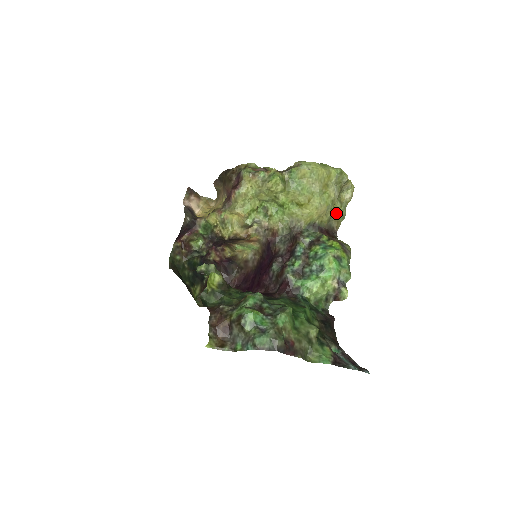
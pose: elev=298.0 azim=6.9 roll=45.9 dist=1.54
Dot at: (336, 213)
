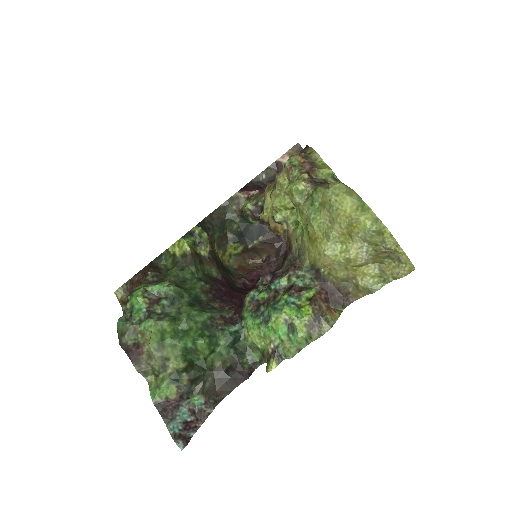
Dot at: (361, 278)
